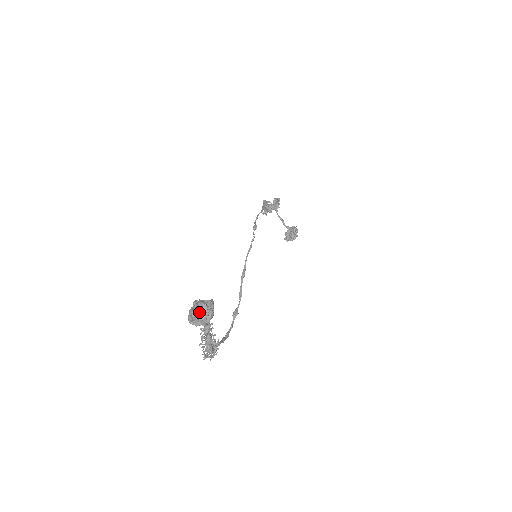
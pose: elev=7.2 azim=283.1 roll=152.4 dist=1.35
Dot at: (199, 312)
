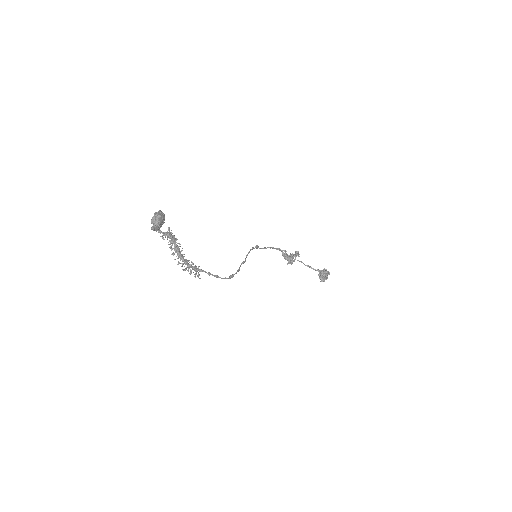
Dot at: (153, 217)
